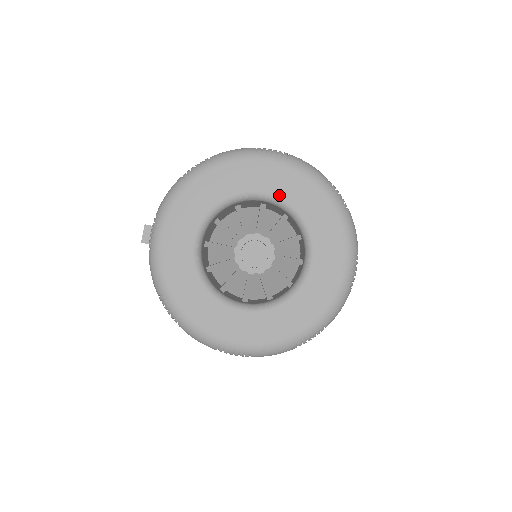
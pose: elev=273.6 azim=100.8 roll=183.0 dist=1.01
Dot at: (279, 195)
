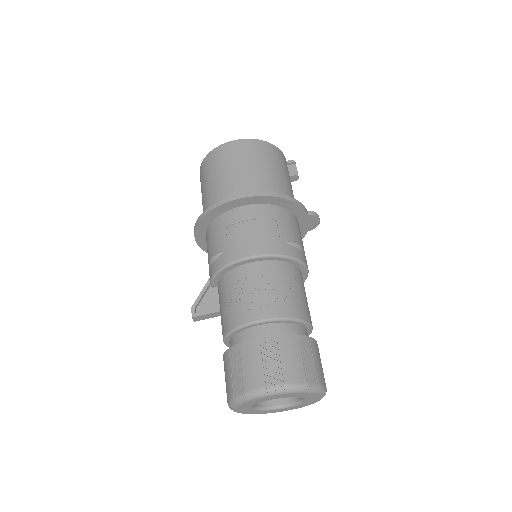
Dot at: (284, 397)
